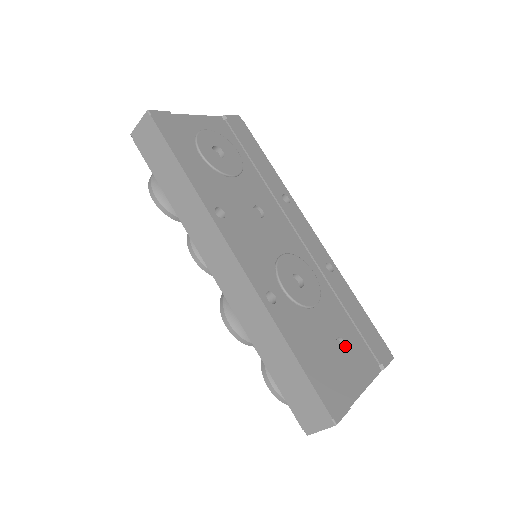
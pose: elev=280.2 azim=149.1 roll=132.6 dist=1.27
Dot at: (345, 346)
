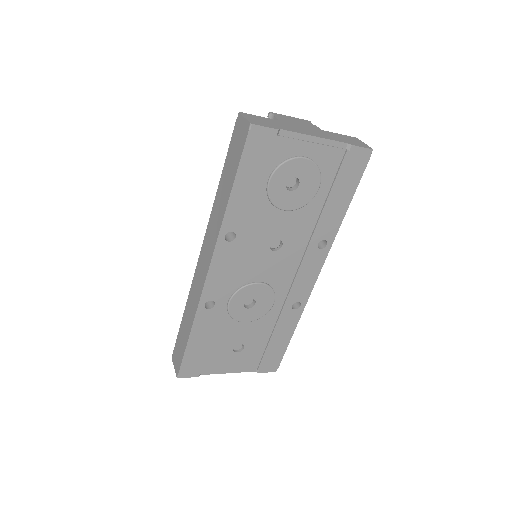
Dot at: (242, 349)
